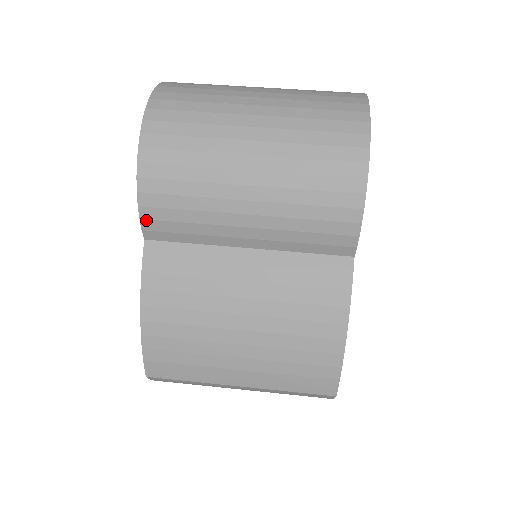
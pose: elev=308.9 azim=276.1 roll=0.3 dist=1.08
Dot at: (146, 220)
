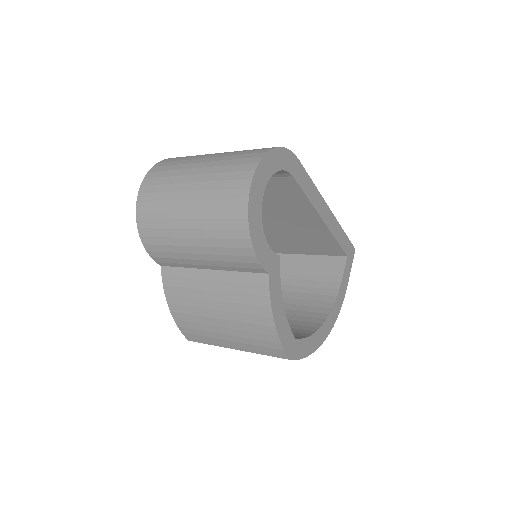
Dot at: (154, 257)
